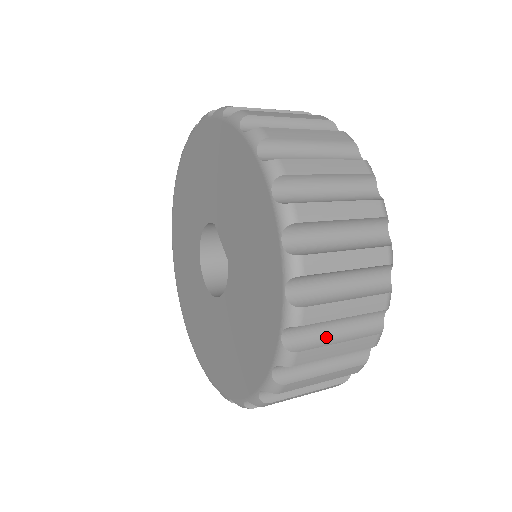
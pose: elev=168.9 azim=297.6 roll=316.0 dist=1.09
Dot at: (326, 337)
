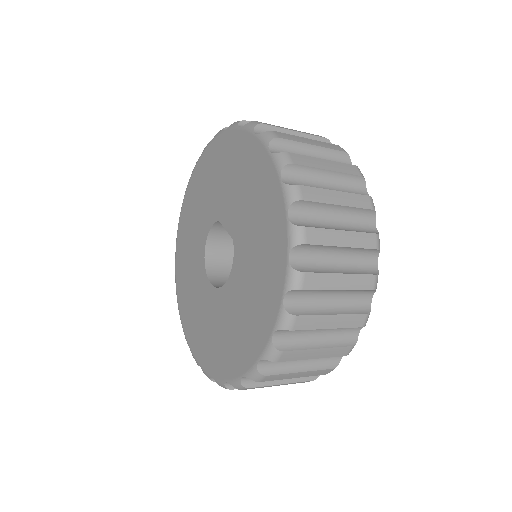
Dot at: (328, 268)
